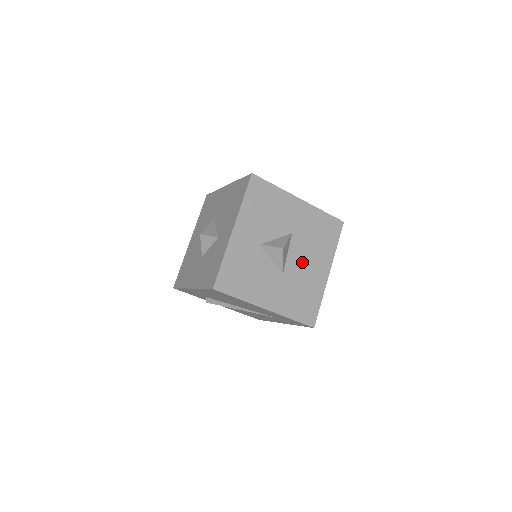
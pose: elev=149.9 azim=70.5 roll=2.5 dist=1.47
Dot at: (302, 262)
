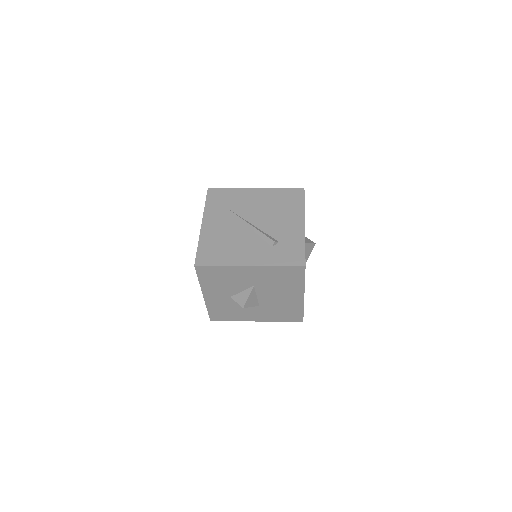
Dot at: (273, 297)
